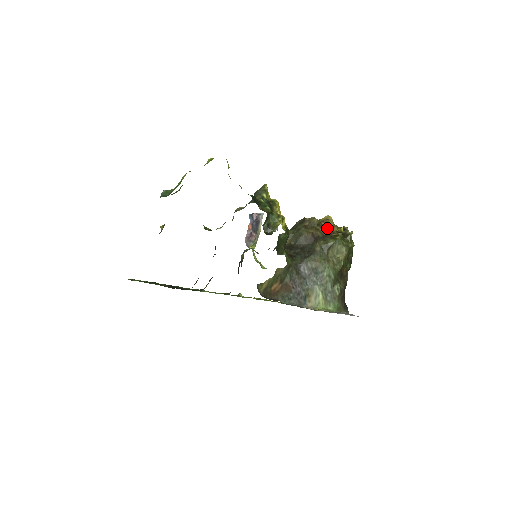
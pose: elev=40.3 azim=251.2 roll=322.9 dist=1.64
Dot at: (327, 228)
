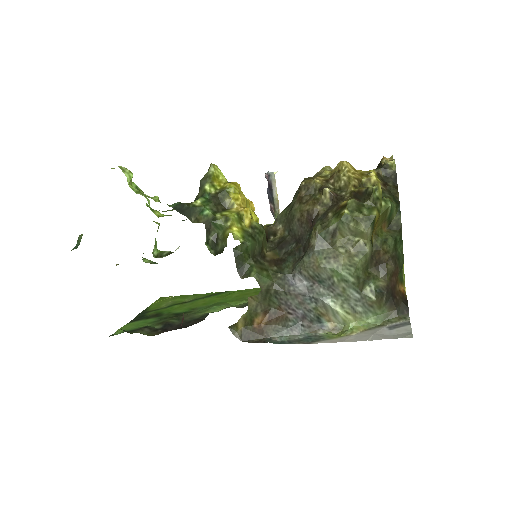
Dot at: (338, 188)
